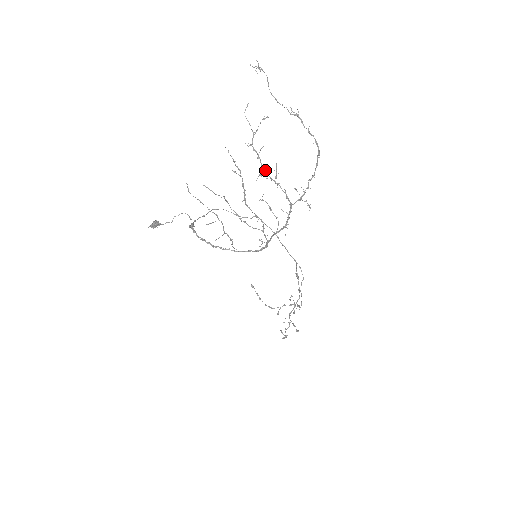
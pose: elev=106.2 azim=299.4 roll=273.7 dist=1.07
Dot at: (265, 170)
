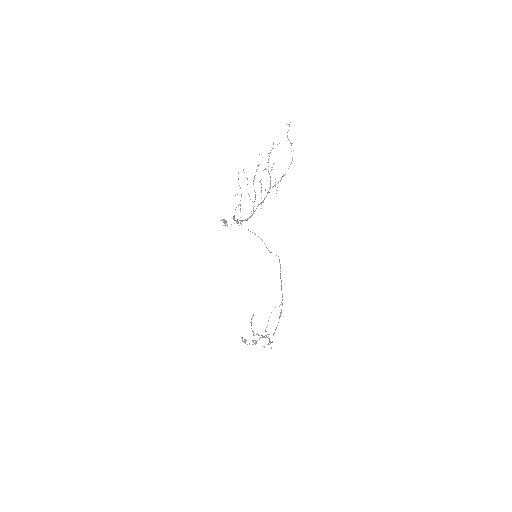
Dot at: (268, 166)
